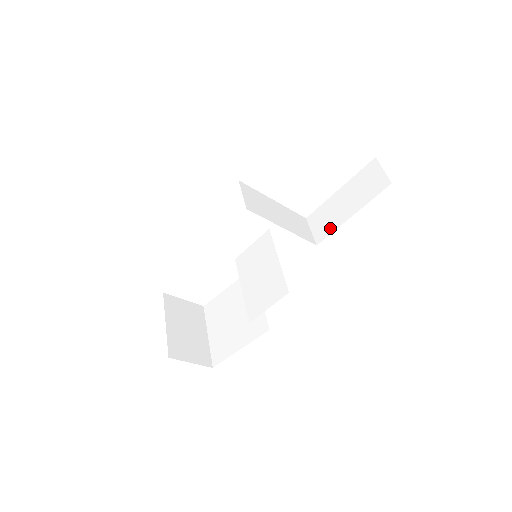
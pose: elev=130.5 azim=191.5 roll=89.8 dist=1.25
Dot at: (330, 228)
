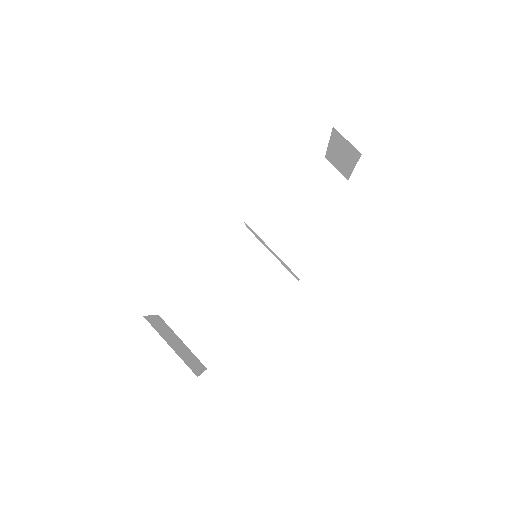
Dot at: (300, 219)
